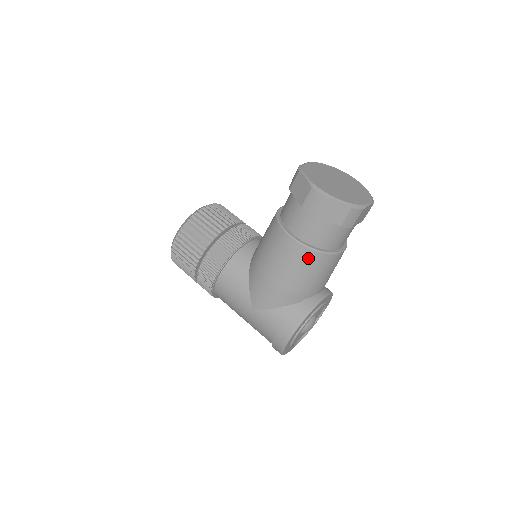
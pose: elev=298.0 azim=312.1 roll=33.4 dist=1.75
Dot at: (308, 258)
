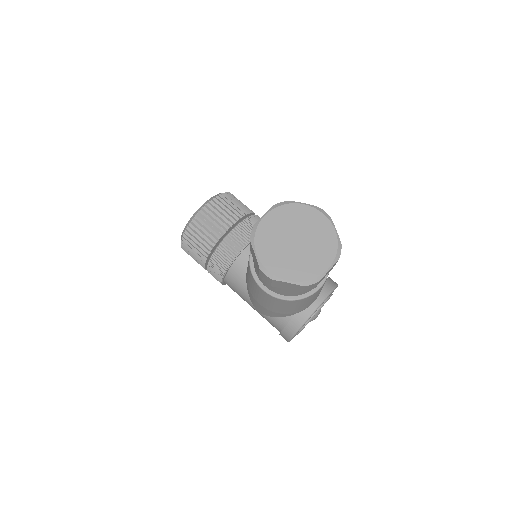
Dot at: (282, 303)
